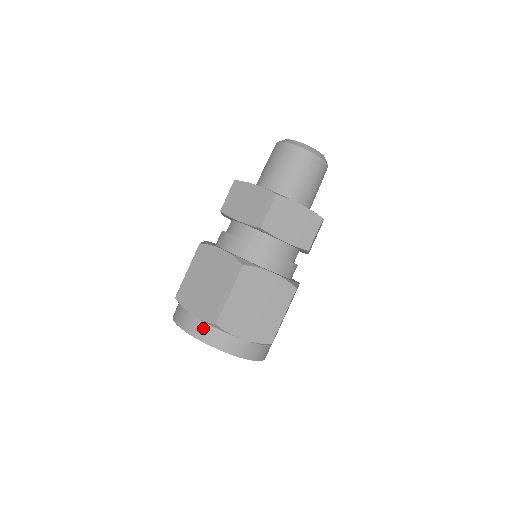
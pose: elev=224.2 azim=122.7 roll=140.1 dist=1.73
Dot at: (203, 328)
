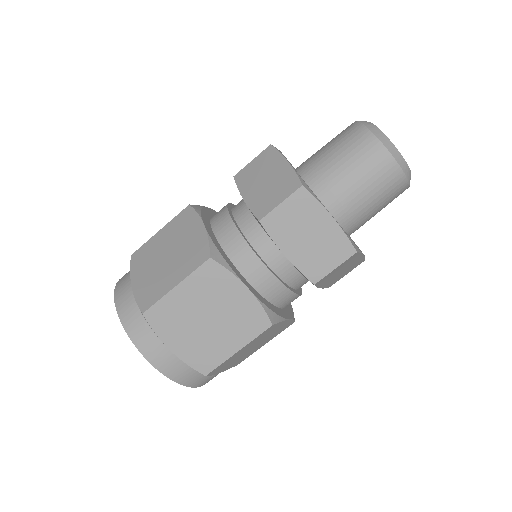
Dot at: (132, 309)
